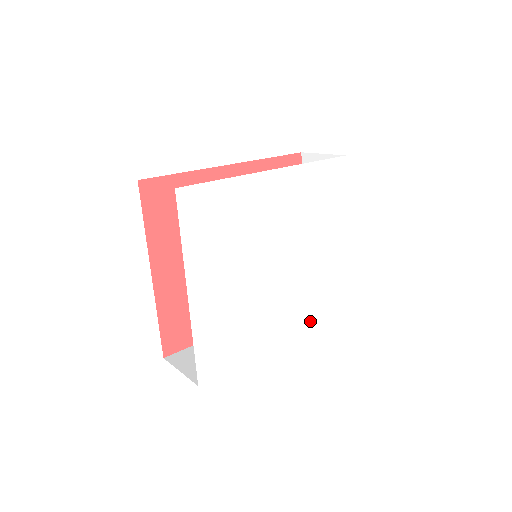
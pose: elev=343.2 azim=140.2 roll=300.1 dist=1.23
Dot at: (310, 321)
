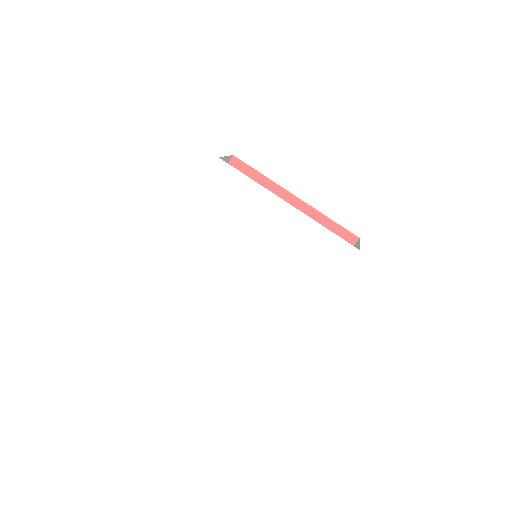
Dot at: (248, 328)
